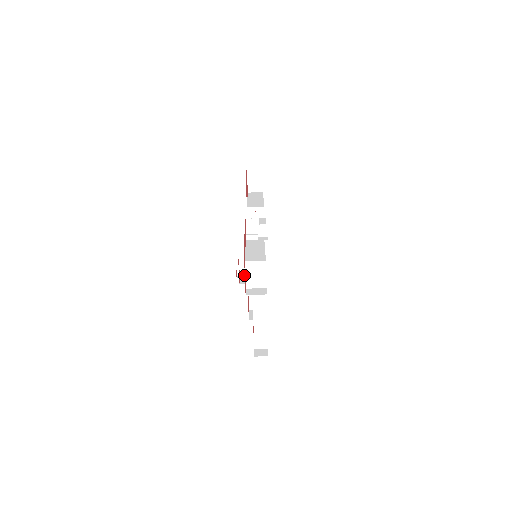
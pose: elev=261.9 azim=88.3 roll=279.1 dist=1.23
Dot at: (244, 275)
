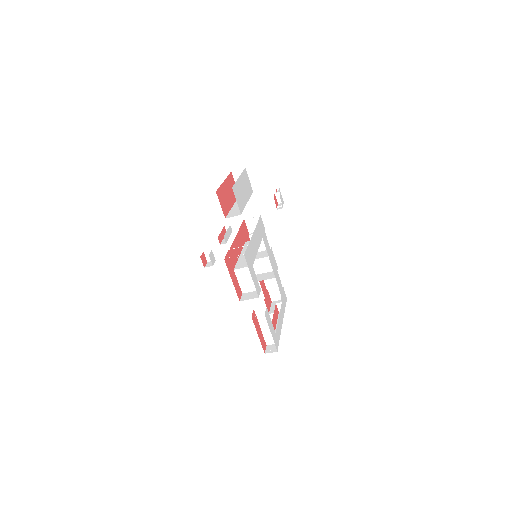
Dot at: (257, 271)
